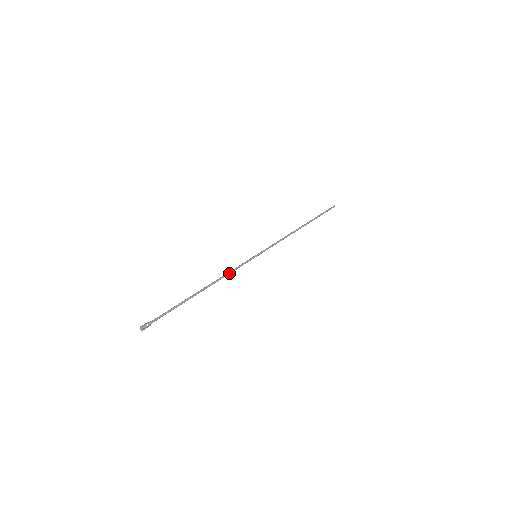
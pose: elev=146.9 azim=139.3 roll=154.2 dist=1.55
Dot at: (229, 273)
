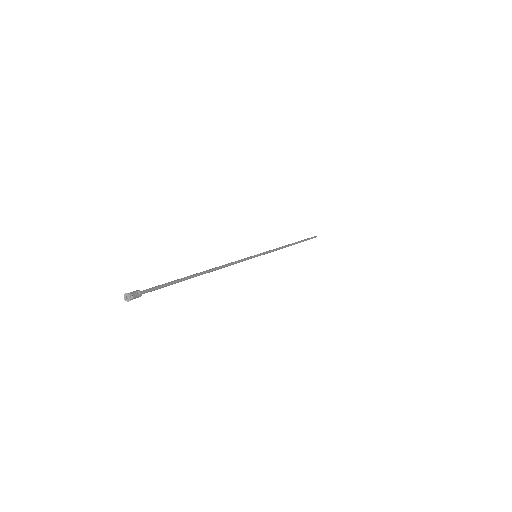
Dot at: (231, 263)
